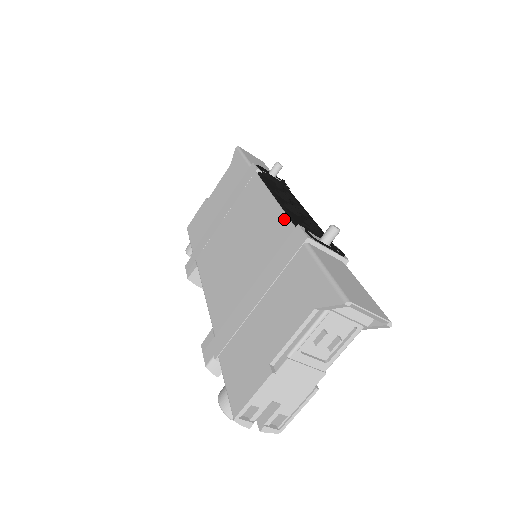
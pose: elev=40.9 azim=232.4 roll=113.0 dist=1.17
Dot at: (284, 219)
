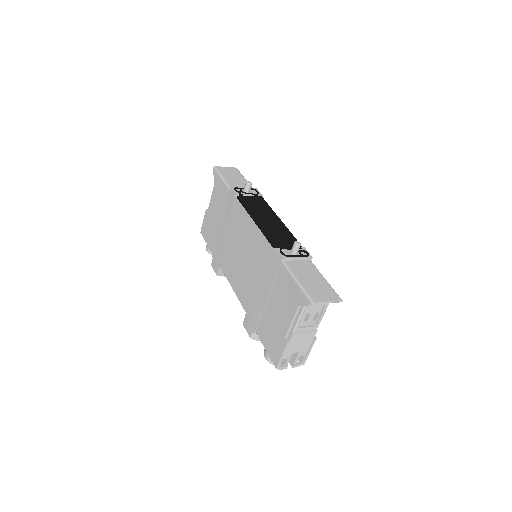
Dot at: (265, 242)
